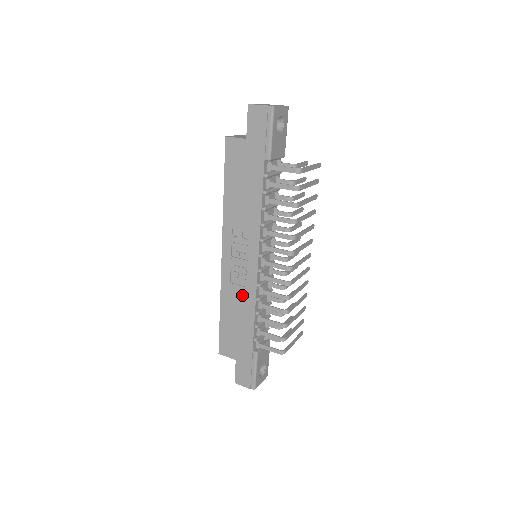
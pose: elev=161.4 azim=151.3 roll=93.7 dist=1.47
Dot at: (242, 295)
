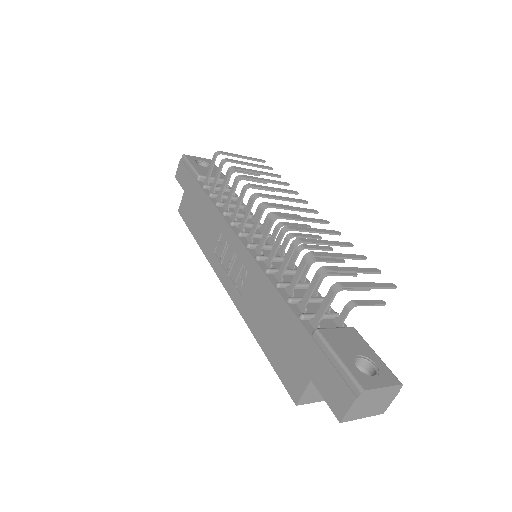
Dot at: (255, 290)
